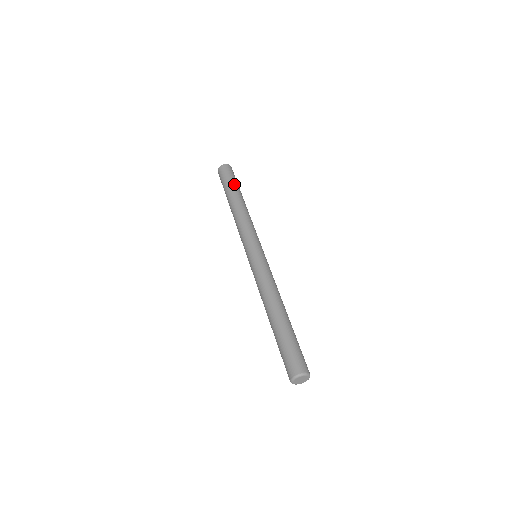
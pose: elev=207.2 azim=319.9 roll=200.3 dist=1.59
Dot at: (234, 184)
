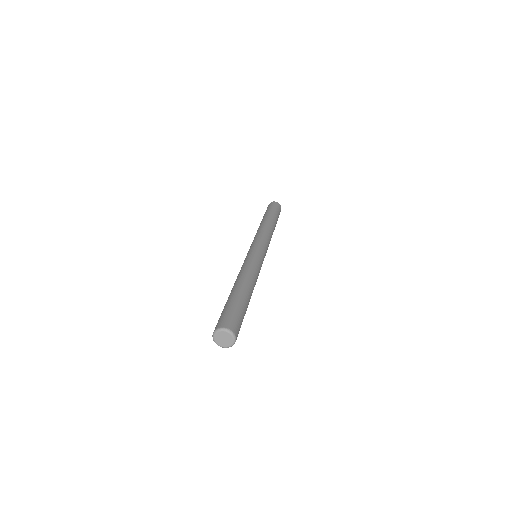
Dot at: (272, 212)
